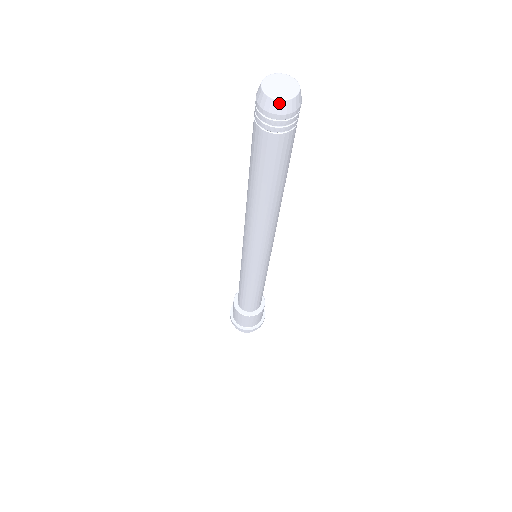
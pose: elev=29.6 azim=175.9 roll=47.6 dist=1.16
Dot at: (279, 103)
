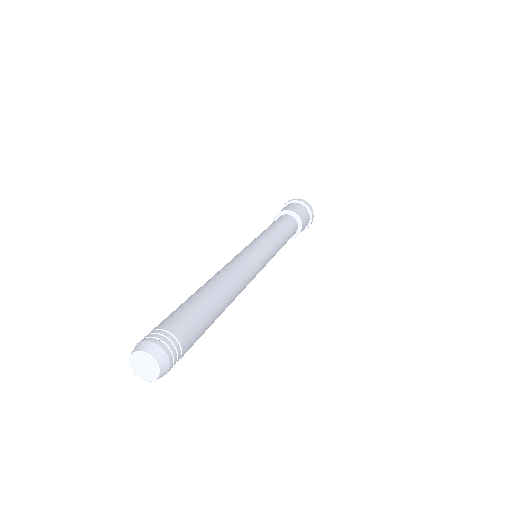
Dot at: (151, 380)
